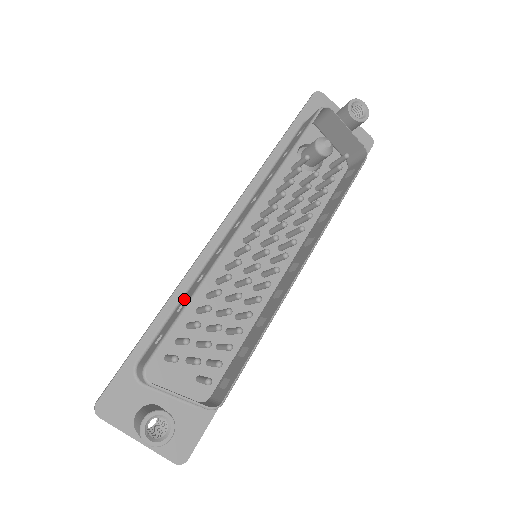
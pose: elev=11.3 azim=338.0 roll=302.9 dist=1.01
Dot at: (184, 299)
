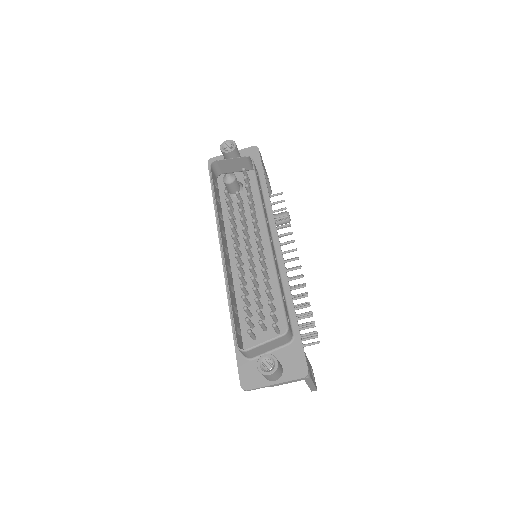
Dot at: occluded
